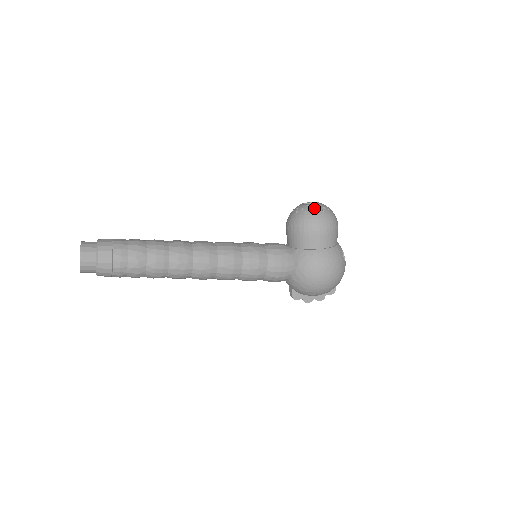
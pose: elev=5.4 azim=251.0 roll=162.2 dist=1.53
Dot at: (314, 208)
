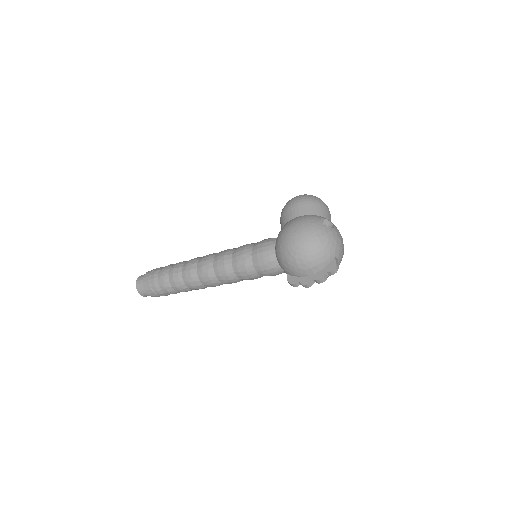
Dot at: occluded
